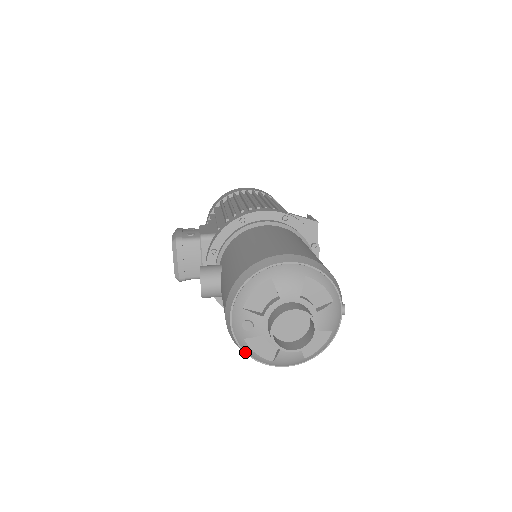
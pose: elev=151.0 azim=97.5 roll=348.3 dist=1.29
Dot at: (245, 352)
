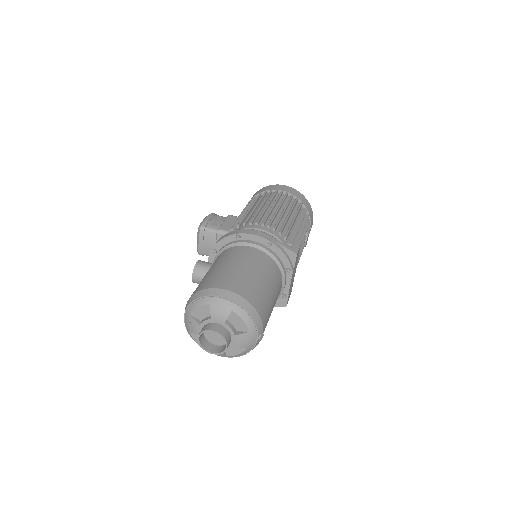
Dot at: occluded
